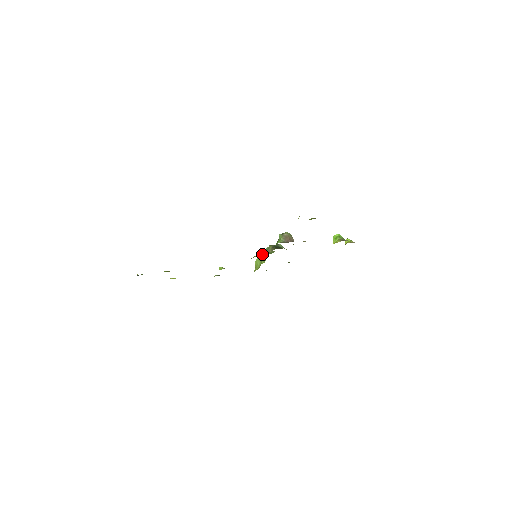
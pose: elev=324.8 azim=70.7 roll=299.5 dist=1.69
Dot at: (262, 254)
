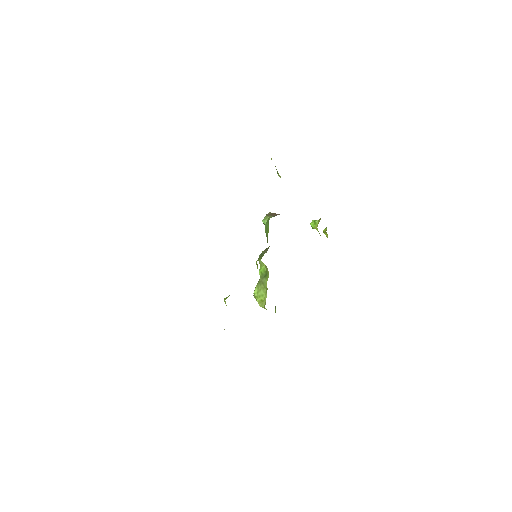
Dot at: (260, 258)
